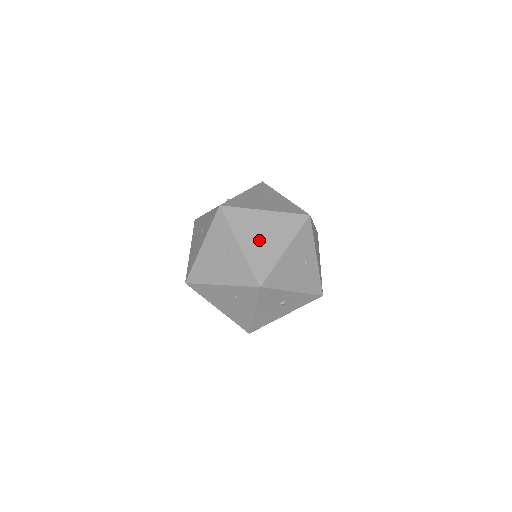
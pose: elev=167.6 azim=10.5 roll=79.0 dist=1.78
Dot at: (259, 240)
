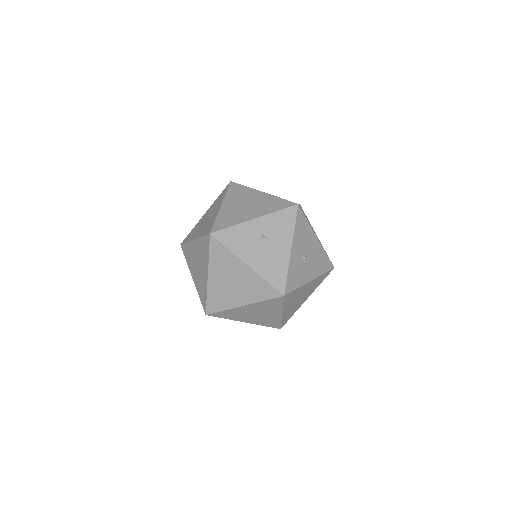
Dot at: (204, 224)
